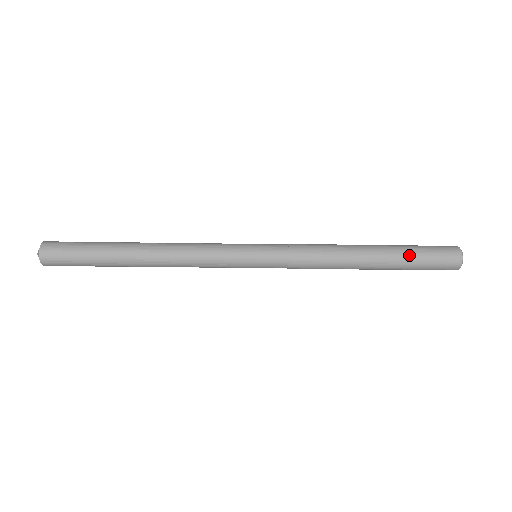
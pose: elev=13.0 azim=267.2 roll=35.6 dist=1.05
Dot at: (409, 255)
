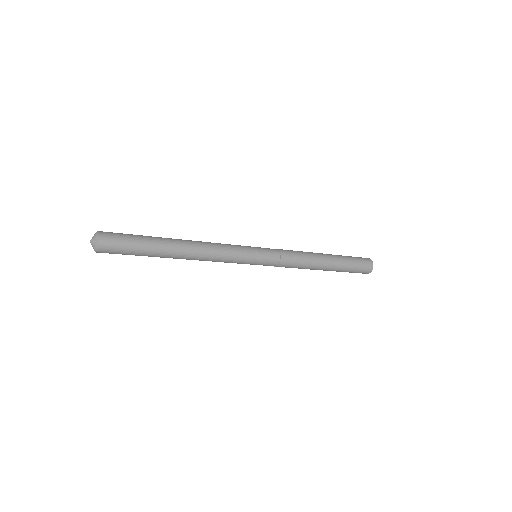
Dot at: (347, 263)
